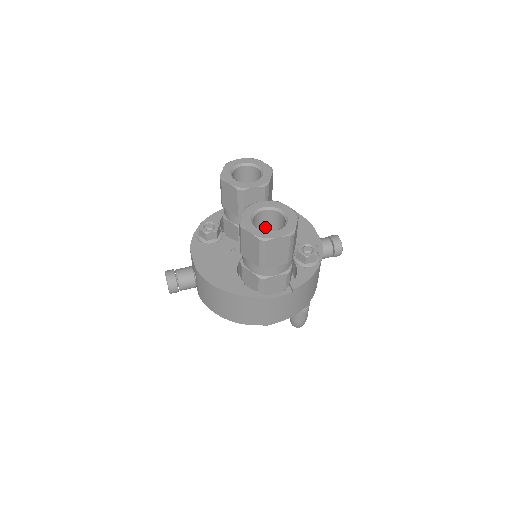
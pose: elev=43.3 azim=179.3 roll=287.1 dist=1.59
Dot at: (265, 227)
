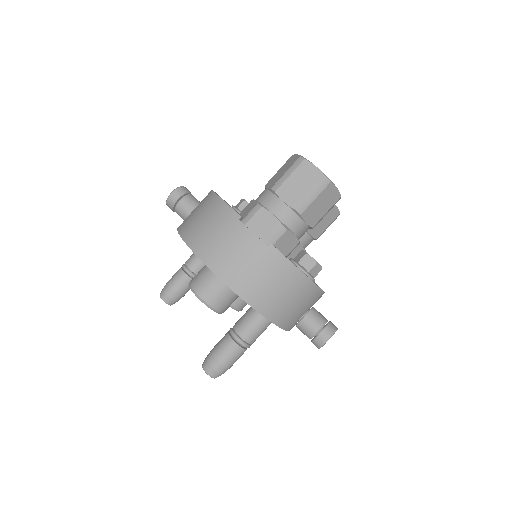
Dot at: occluded
